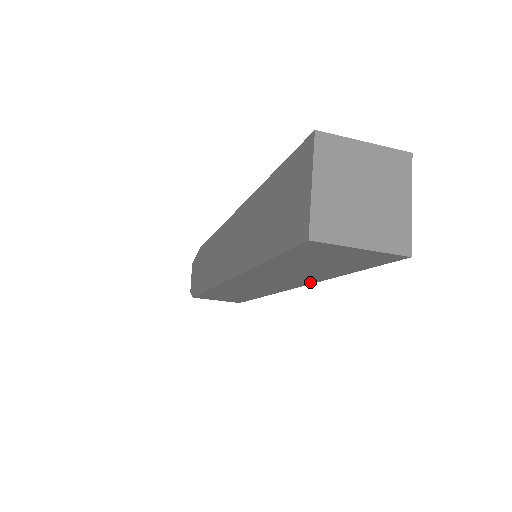
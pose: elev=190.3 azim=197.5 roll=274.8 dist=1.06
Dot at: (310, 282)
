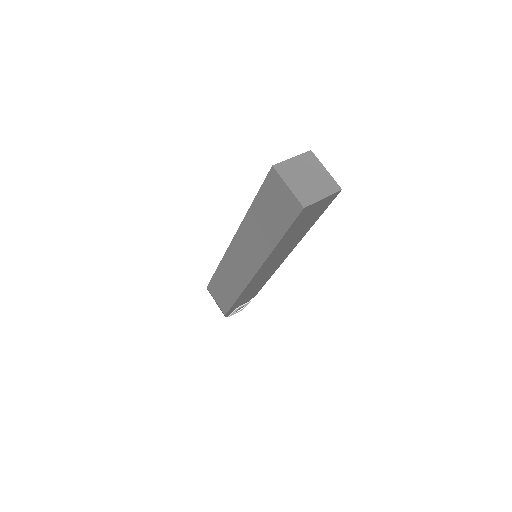
Dot at: (265, 256)
